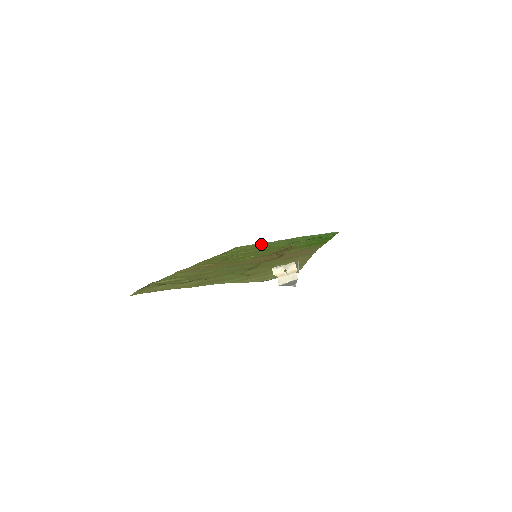
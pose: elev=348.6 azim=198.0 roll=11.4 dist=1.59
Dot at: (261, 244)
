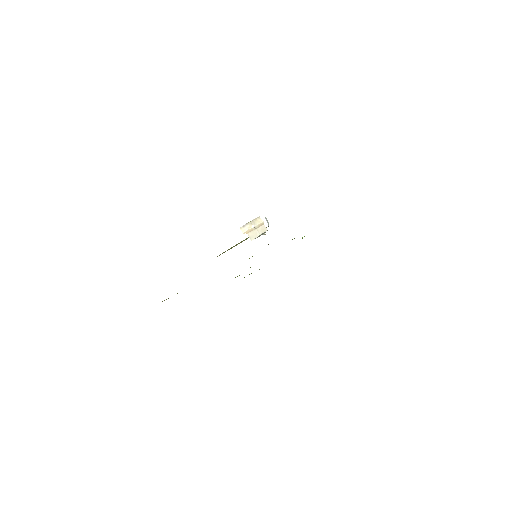
Dot at: occluded
